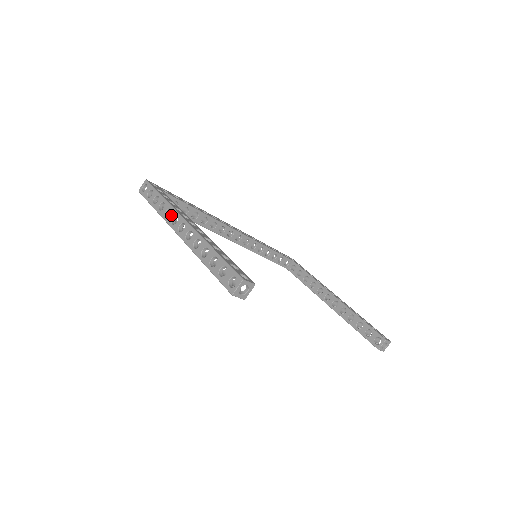
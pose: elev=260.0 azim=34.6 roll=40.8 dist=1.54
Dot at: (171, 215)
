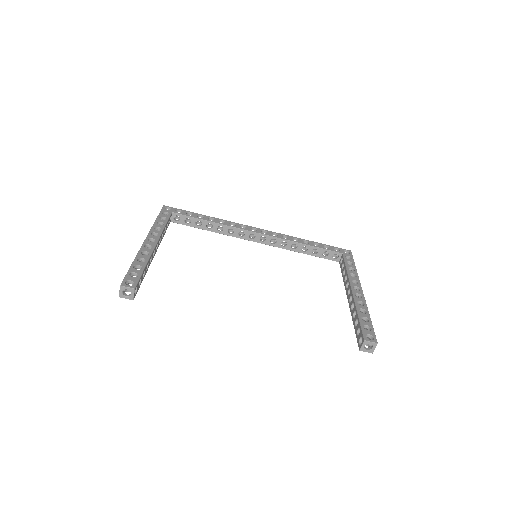
Dot at: occluded
